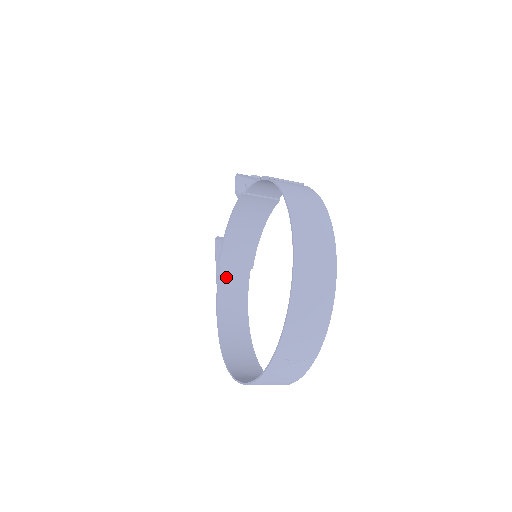
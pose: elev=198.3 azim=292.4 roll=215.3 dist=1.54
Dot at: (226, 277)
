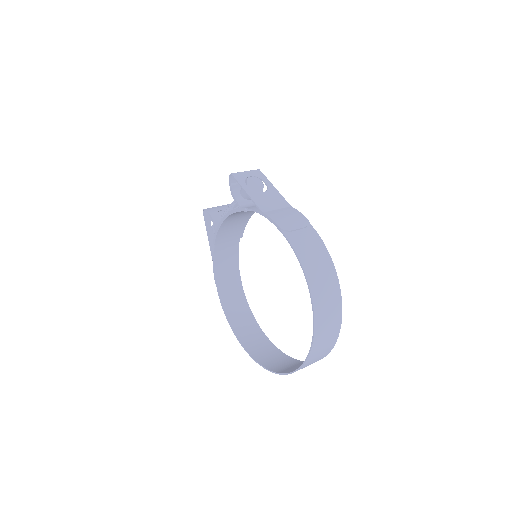
Dot at: (220, 250)
